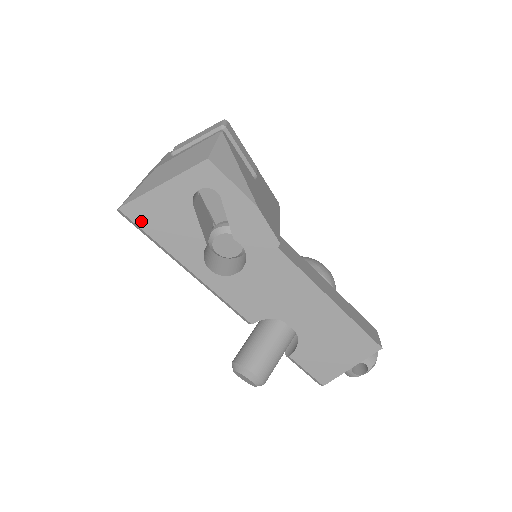
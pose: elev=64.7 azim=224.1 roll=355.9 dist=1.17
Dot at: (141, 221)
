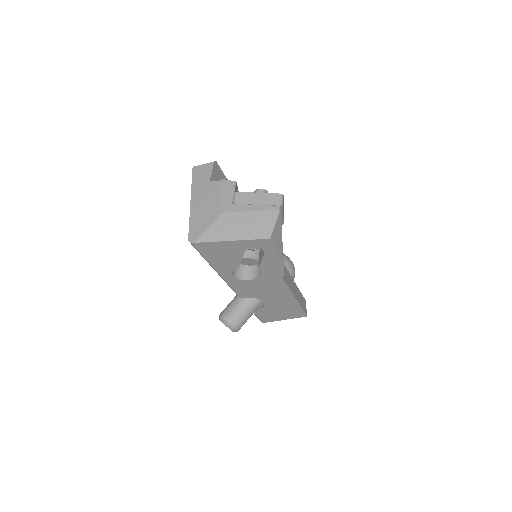
Dot at: (203, 251)
